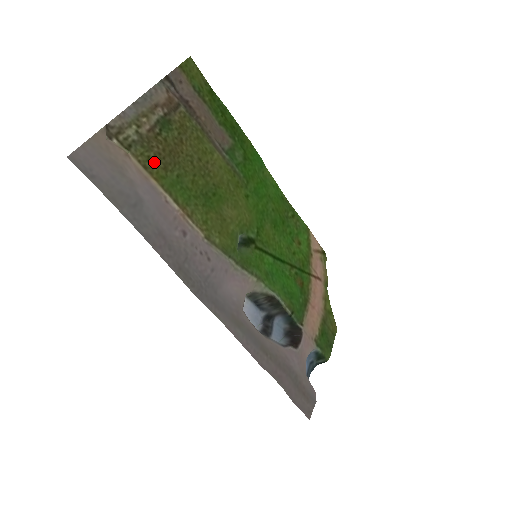
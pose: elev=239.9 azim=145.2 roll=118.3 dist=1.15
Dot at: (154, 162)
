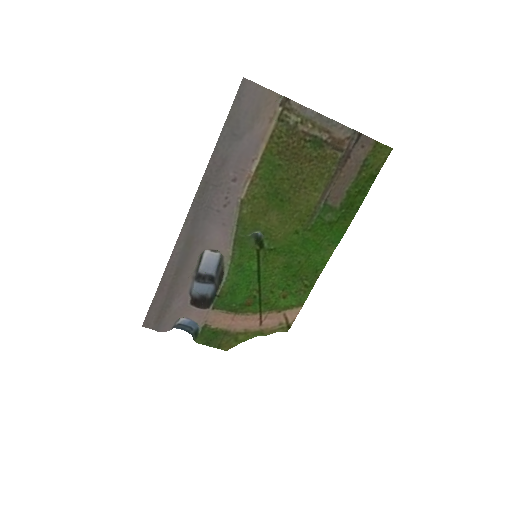
Dot at: (280, 142)
